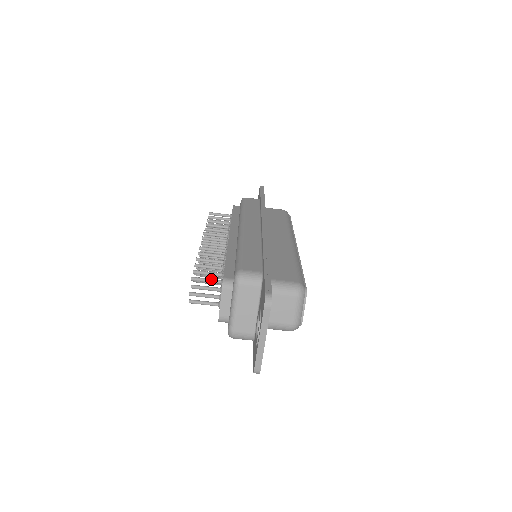
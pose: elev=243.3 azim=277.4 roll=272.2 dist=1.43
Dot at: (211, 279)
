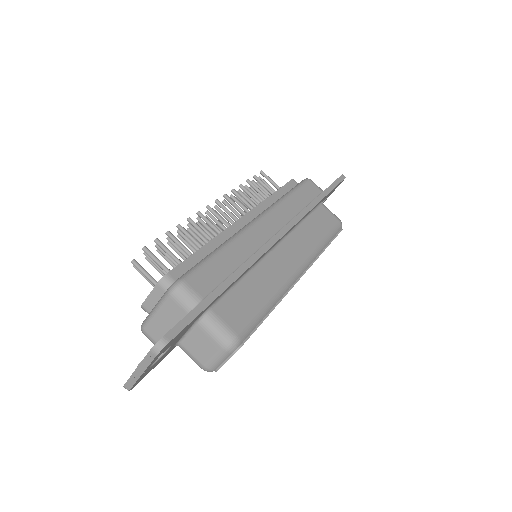
Dot at: (161, 263)
